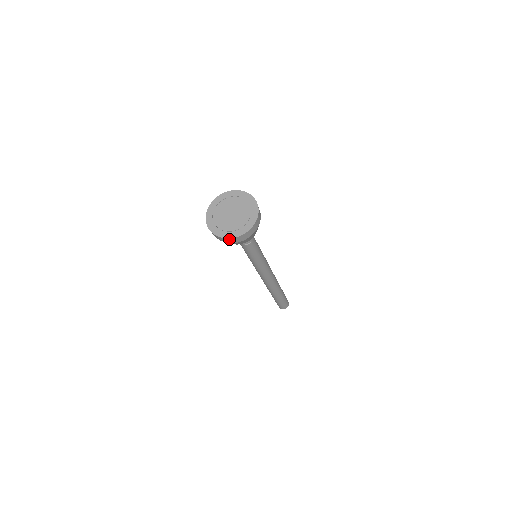
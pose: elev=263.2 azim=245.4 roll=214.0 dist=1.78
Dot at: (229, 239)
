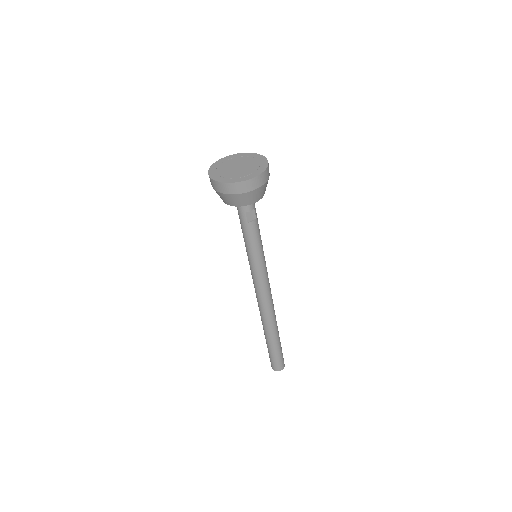
Dot at: (240, 184)
